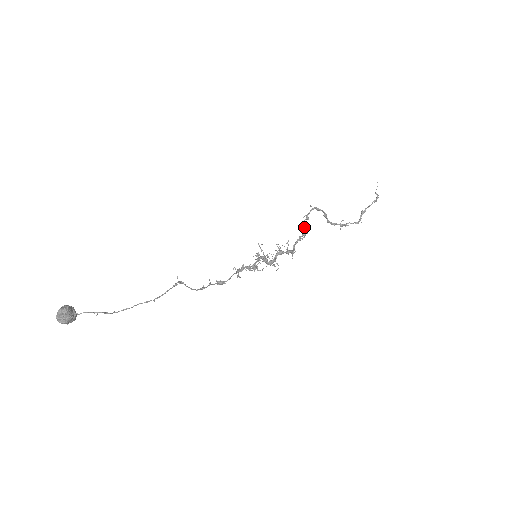
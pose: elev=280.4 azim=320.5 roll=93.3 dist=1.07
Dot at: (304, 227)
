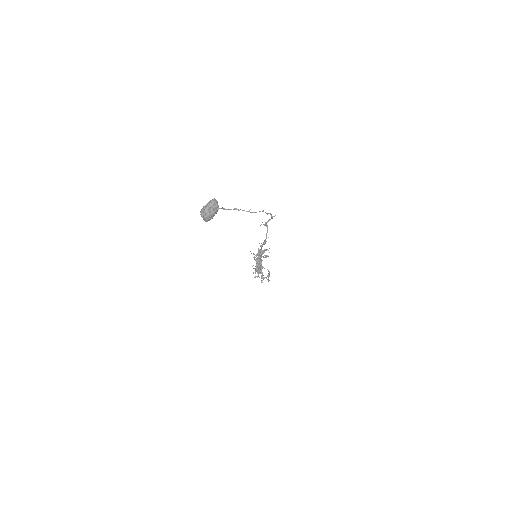
Dot at: occluded
